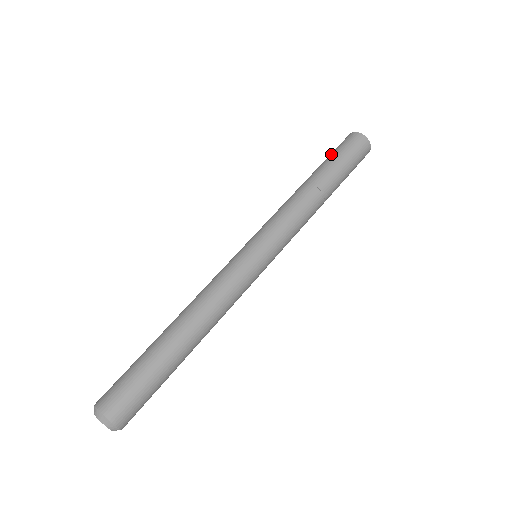
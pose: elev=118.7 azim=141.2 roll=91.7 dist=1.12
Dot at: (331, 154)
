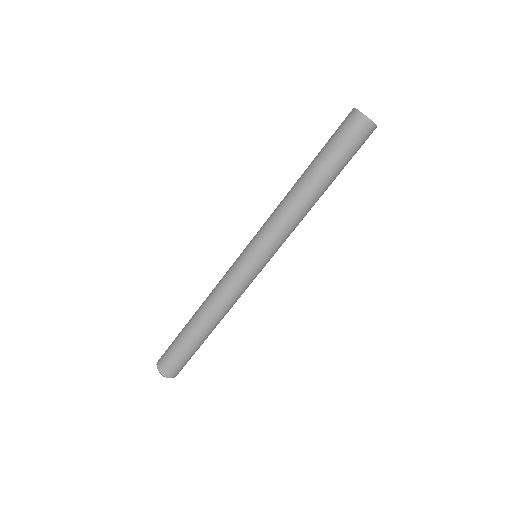
Dot at: (341, 153)
